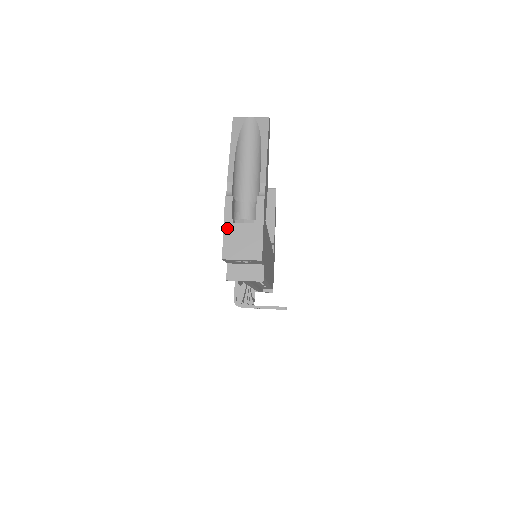
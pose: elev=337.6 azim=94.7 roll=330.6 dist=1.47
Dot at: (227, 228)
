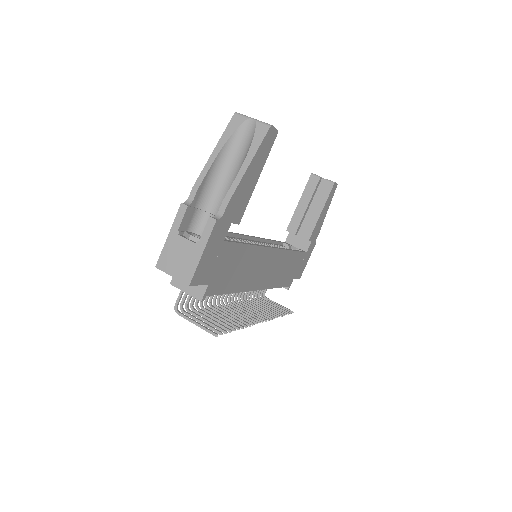
Dot at: (171, 238)
